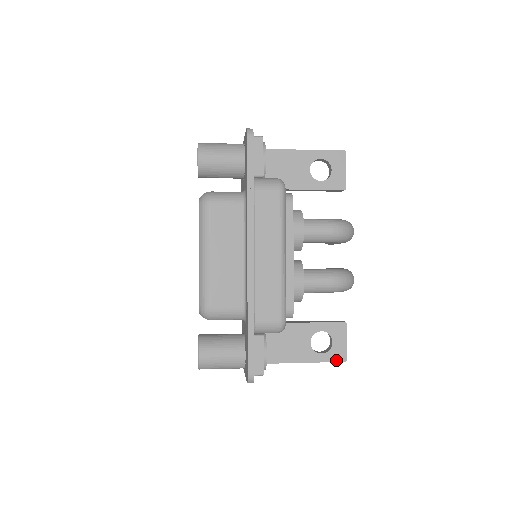
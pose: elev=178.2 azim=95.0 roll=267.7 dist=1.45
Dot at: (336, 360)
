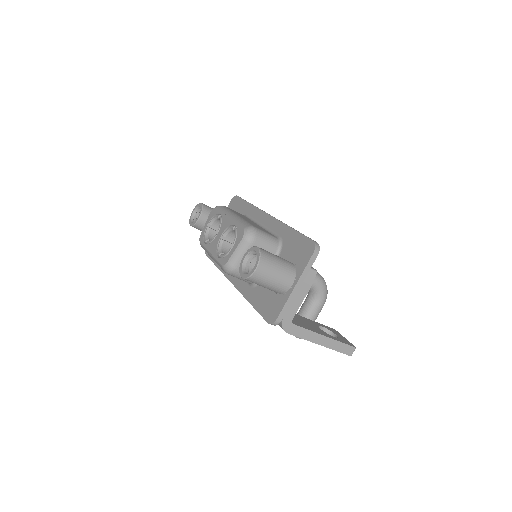
Dot at: (348, 344)
